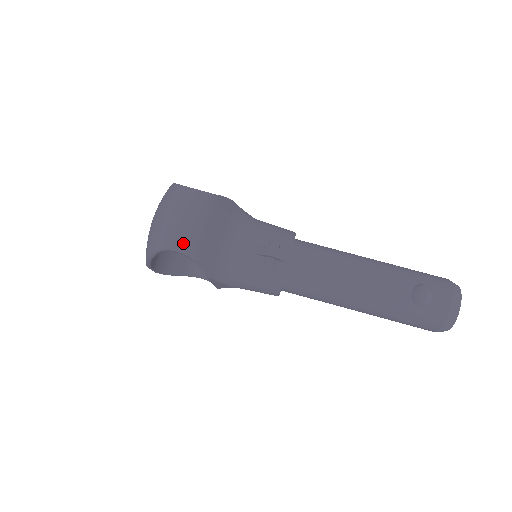
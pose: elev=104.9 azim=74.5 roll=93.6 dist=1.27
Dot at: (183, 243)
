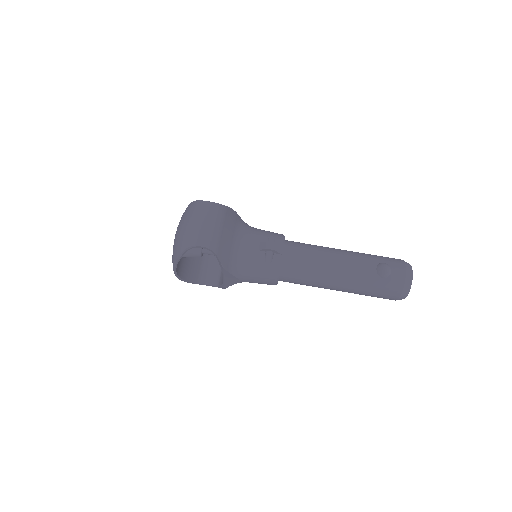
Dot at: (207, 240)
